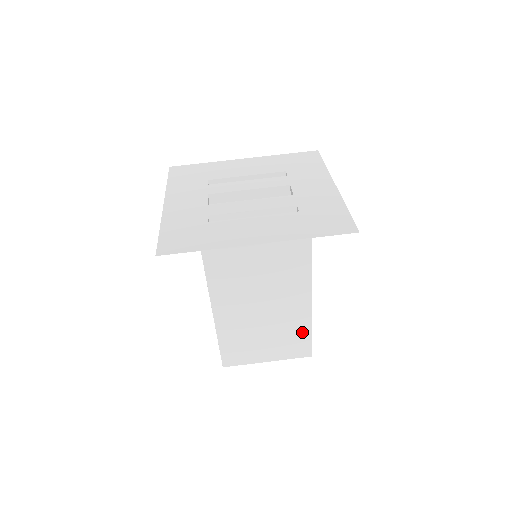
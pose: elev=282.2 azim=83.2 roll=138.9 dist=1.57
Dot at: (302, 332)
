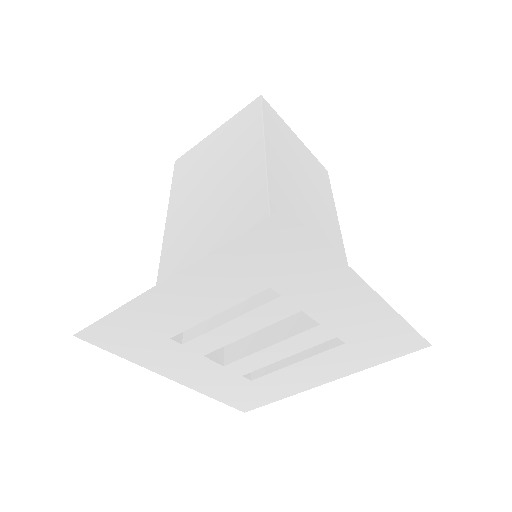
Dot at: occluded
